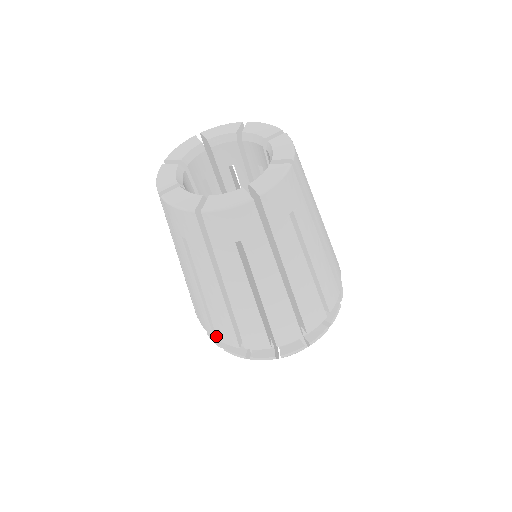
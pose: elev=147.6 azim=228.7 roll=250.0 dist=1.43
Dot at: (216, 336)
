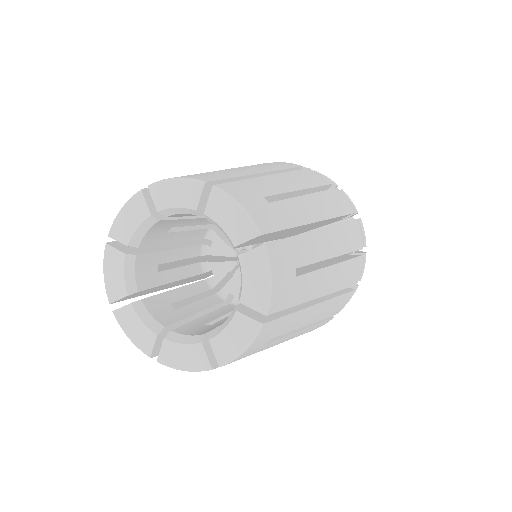
Dot at: occluded
